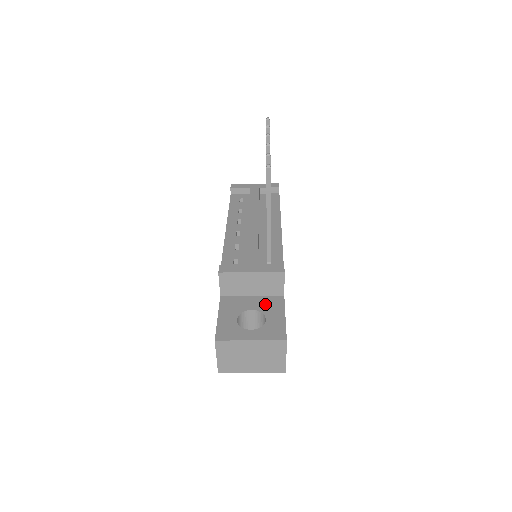
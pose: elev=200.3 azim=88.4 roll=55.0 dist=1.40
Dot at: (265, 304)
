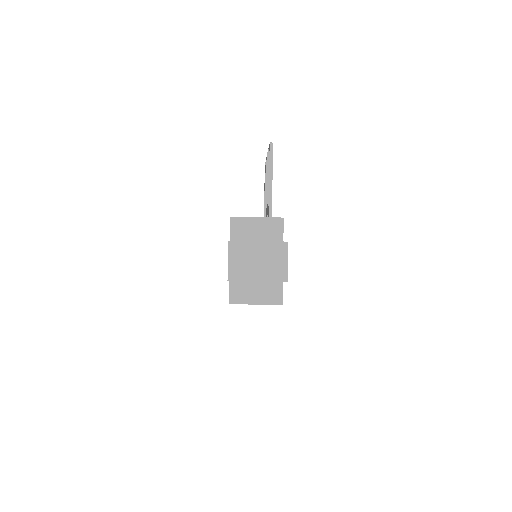
Dot at: occluded
